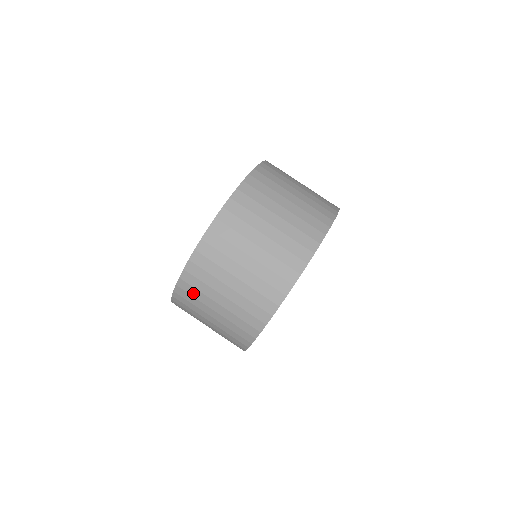
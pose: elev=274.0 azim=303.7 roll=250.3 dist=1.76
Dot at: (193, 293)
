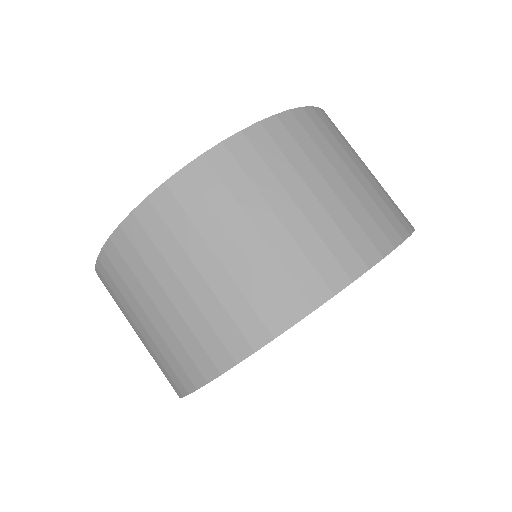
Dot at: (123, 272)
